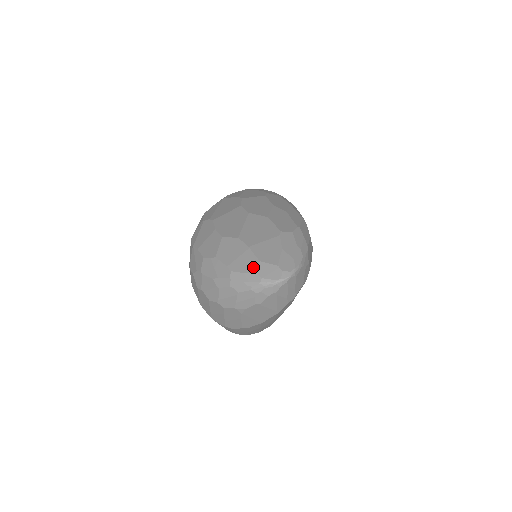
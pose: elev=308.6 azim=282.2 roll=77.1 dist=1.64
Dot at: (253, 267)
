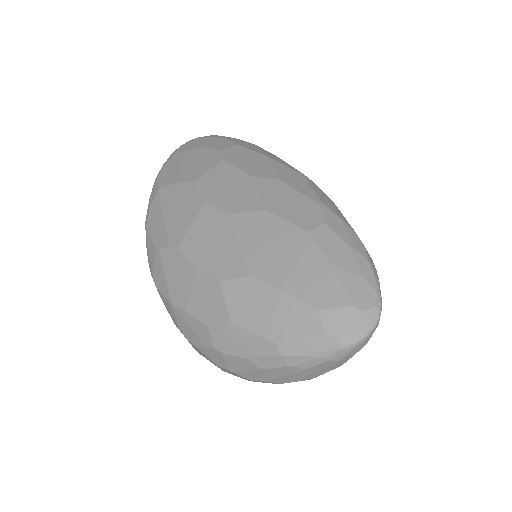
Dot at: (312, 325)
